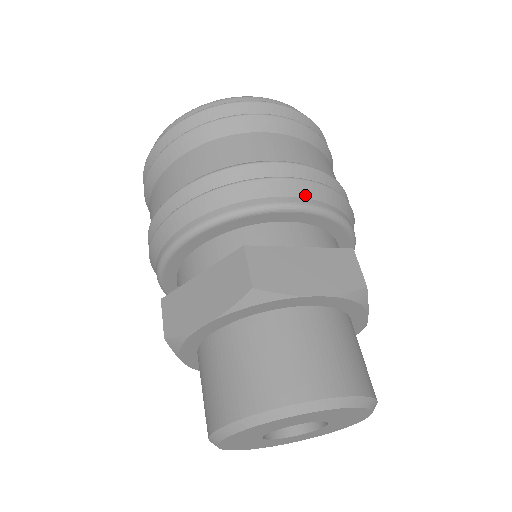
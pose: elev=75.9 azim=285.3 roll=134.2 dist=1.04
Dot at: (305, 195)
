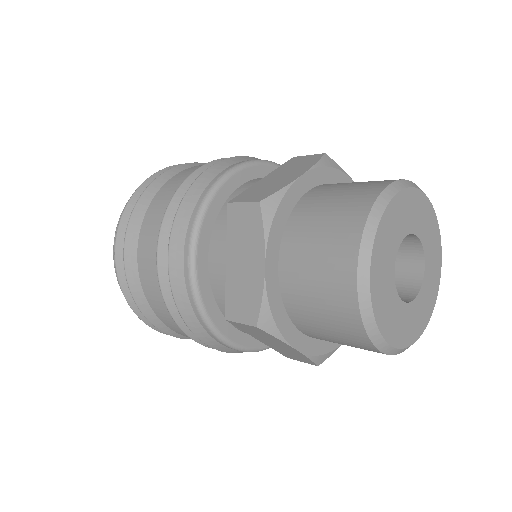
Dot at: (231, 164)
